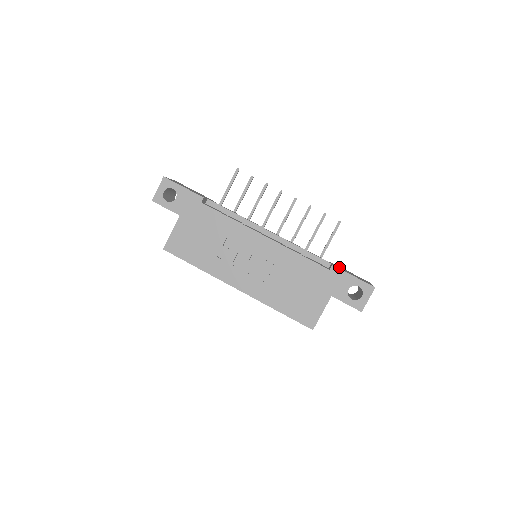
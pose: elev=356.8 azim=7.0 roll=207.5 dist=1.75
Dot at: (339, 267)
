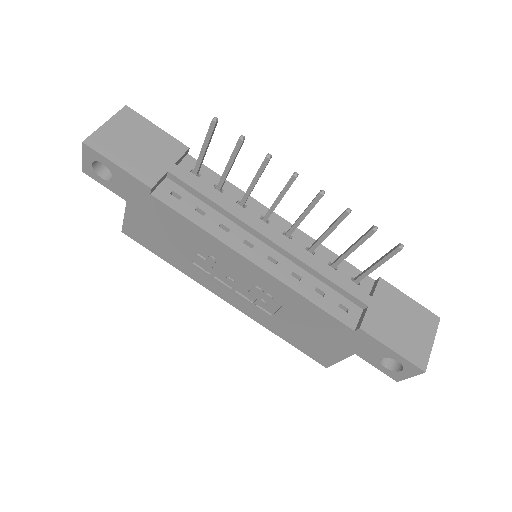
Dot at: (384, 307)
